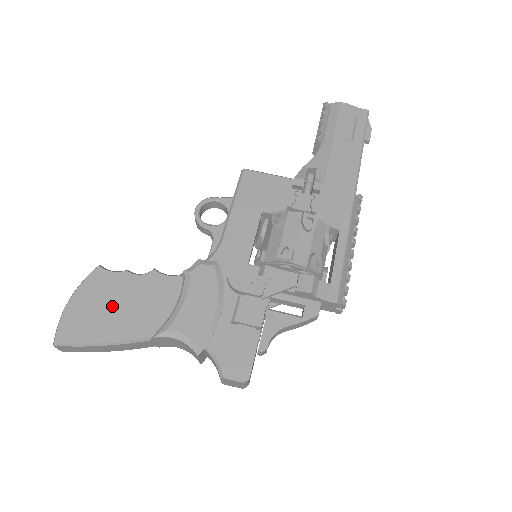
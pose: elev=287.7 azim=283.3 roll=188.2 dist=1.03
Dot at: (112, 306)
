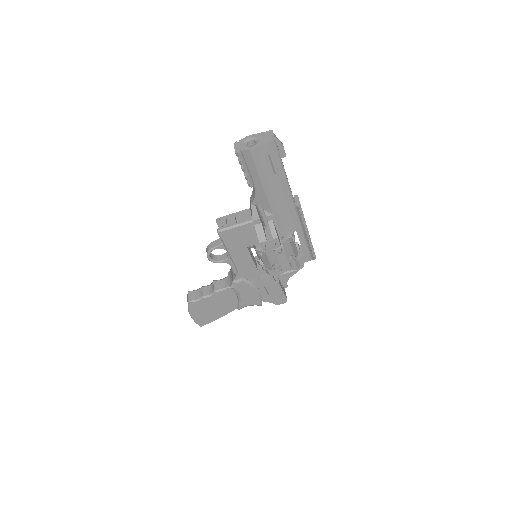
Dot at: (210, 309)
